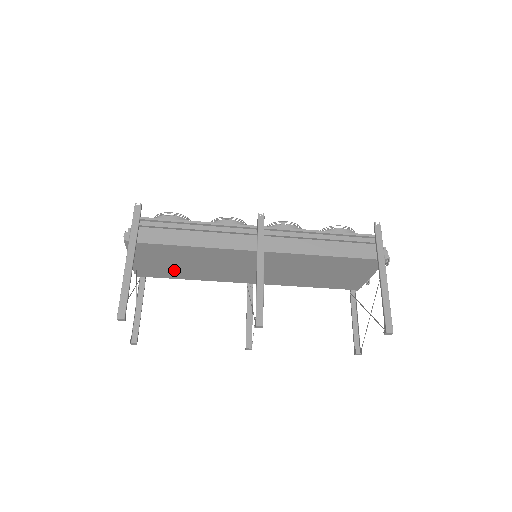
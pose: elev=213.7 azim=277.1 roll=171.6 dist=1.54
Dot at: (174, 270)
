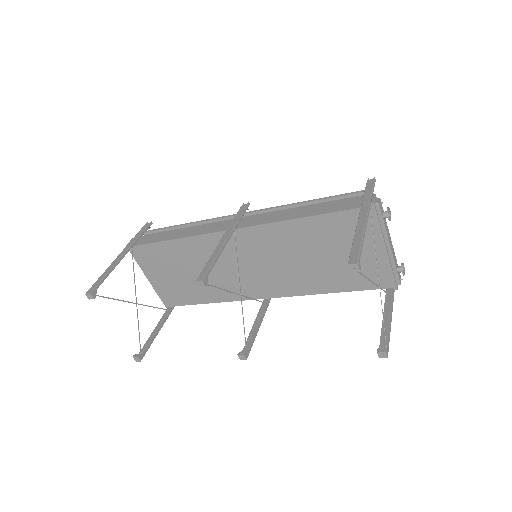
Dot at: (186, 288)
